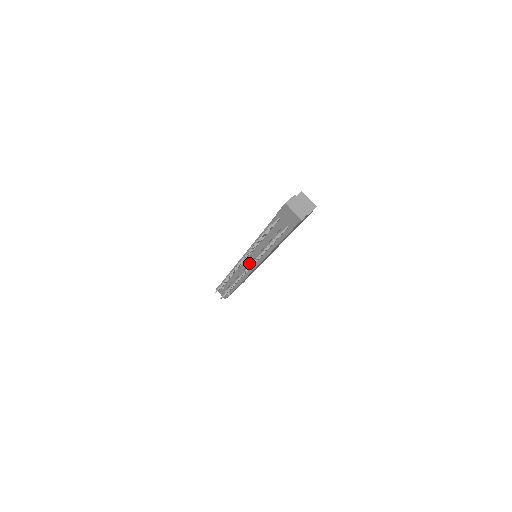
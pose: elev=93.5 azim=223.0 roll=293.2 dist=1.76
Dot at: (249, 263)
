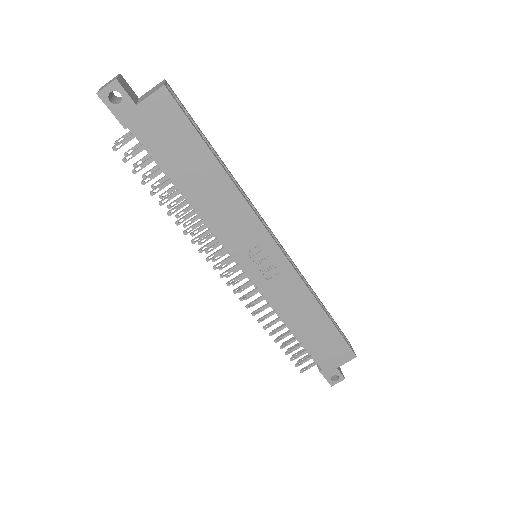
Dot at: (236, 263)
